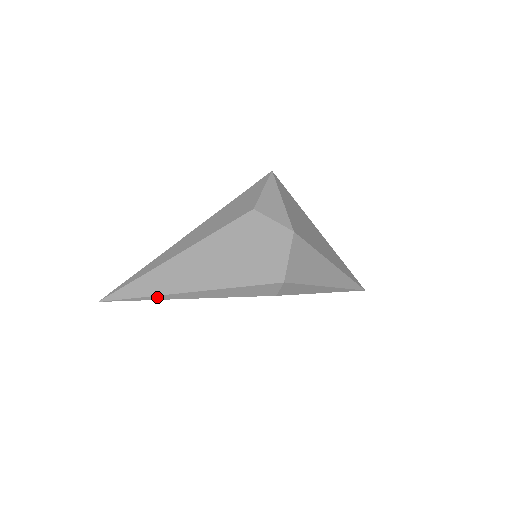
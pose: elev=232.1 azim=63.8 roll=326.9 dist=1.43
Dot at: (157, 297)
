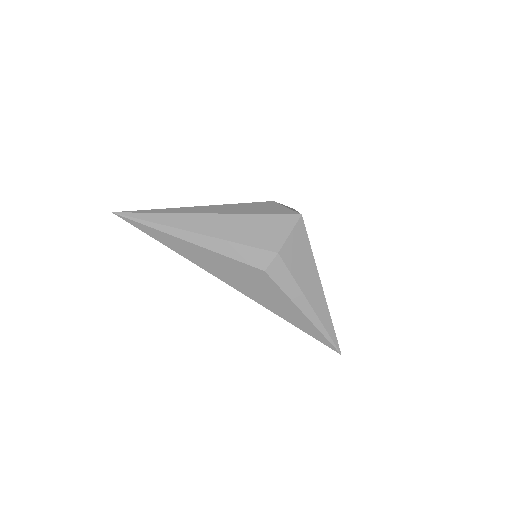
Dot at: (163, 227)
